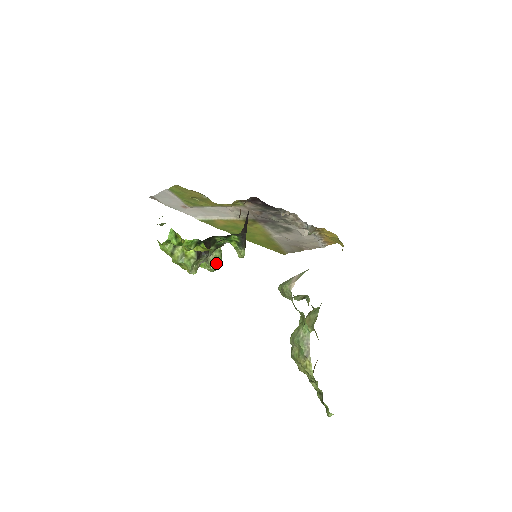
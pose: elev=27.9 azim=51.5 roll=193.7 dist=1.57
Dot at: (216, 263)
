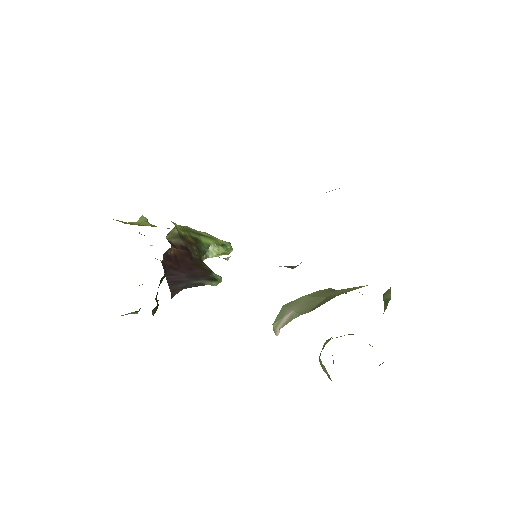
Dot at: (222, 252)
